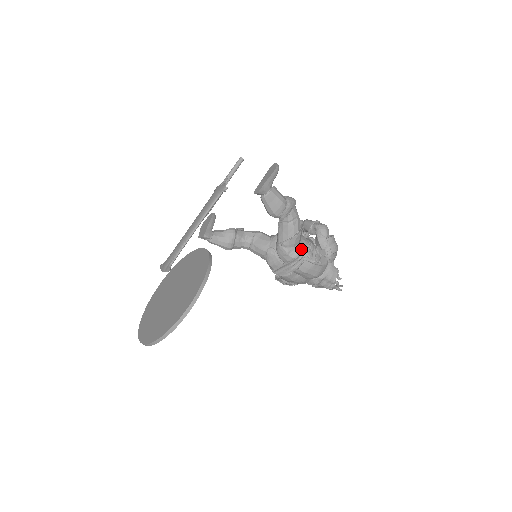
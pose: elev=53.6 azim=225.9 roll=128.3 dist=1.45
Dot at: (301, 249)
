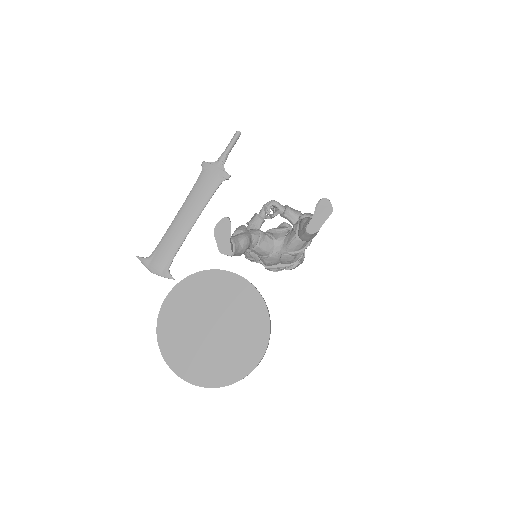
Dot at: (301, 254)
